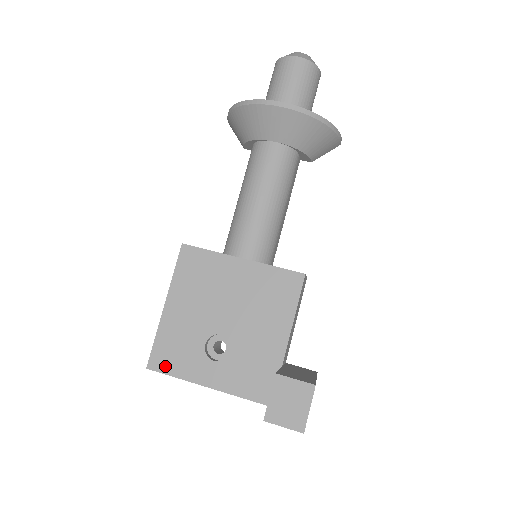
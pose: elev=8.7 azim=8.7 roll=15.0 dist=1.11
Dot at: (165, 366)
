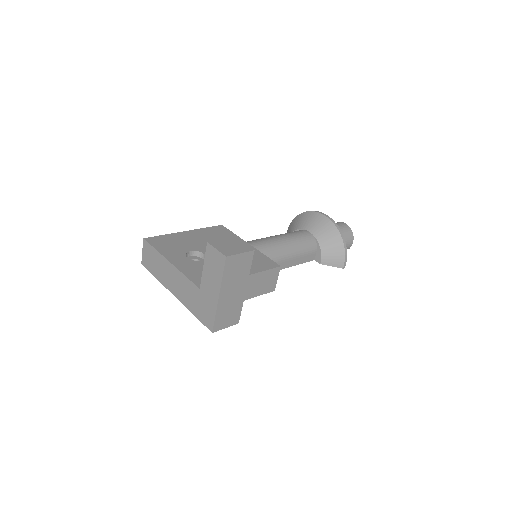
Dot at: (156, 243)
